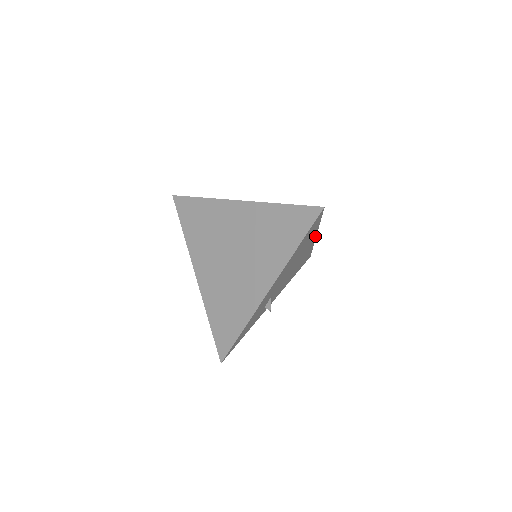
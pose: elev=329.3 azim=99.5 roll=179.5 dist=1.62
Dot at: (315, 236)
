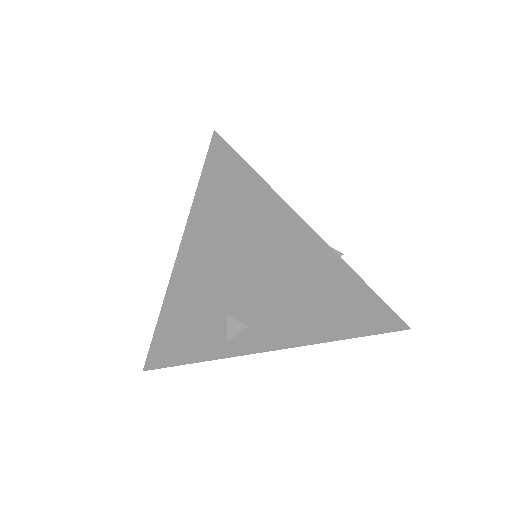
Dot at: (321, 242)
